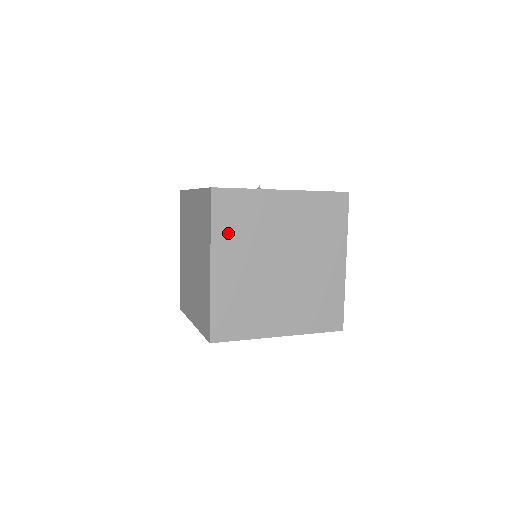
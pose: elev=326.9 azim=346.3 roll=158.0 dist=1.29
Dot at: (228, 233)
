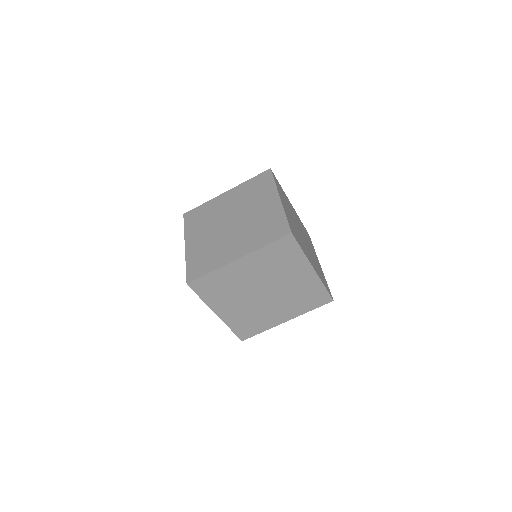
Dot at: (281, 193)
